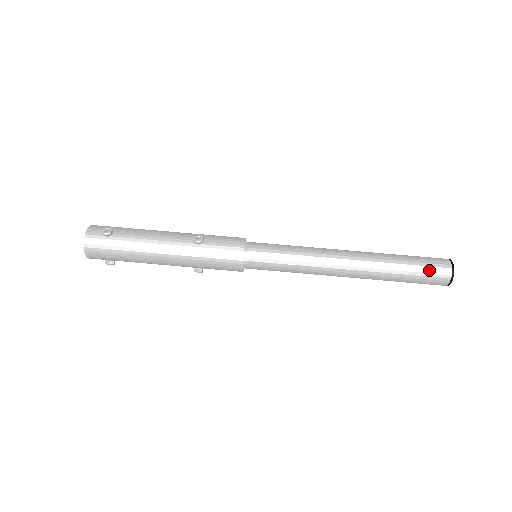
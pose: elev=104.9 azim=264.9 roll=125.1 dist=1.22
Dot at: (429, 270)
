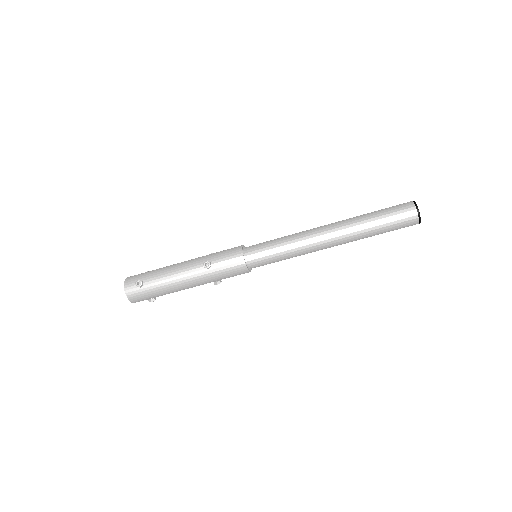
Dot at: (398, 221)
